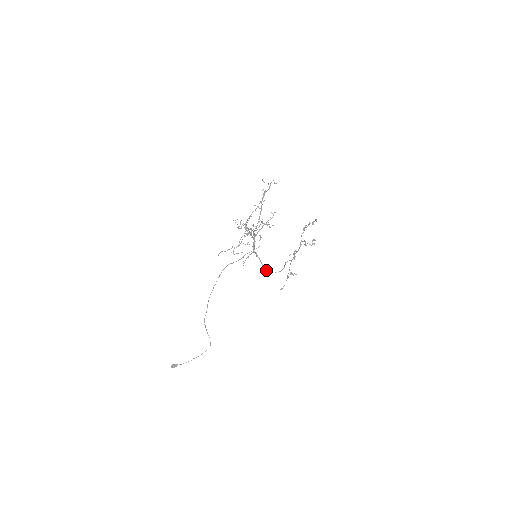
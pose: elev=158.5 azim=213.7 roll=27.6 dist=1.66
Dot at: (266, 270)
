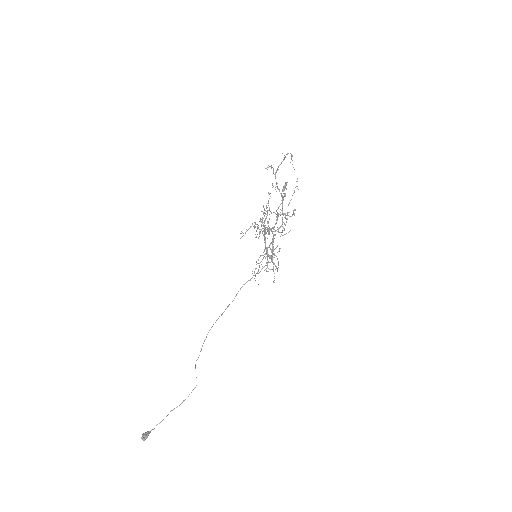
Dot at: occluded
